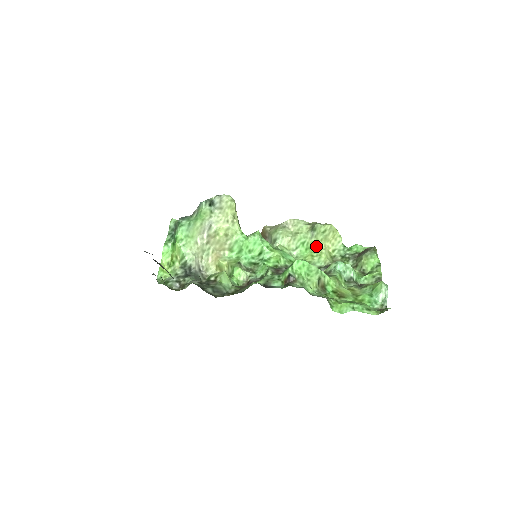
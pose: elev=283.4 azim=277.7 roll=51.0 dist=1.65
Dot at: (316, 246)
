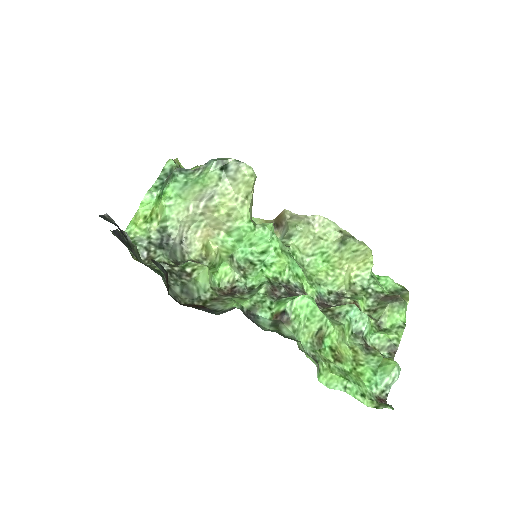
Dot at: (337, 263)
